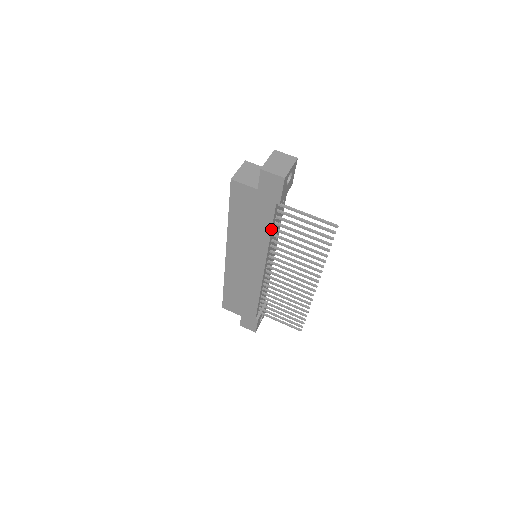
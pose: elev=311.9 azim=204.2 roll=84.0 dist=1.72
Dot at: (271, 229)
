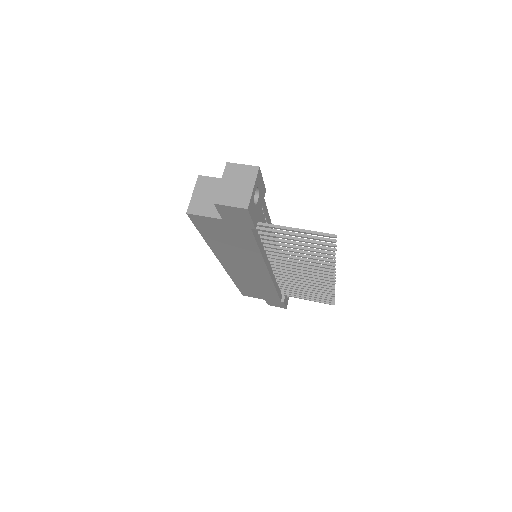
Dot at: (257, 246)
